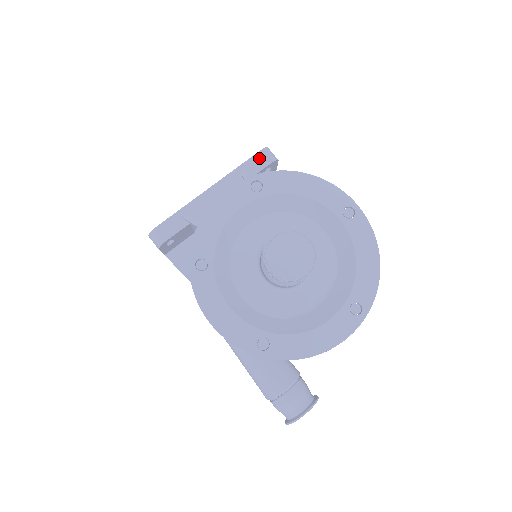
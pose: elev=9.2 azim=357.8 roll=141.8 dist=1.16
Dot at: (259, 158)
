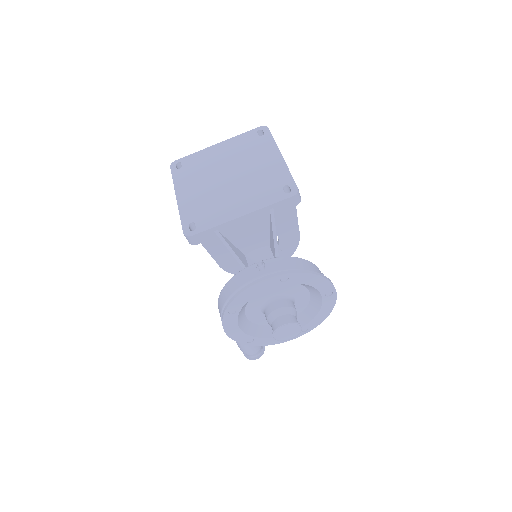
Dot at: (288, 202)
